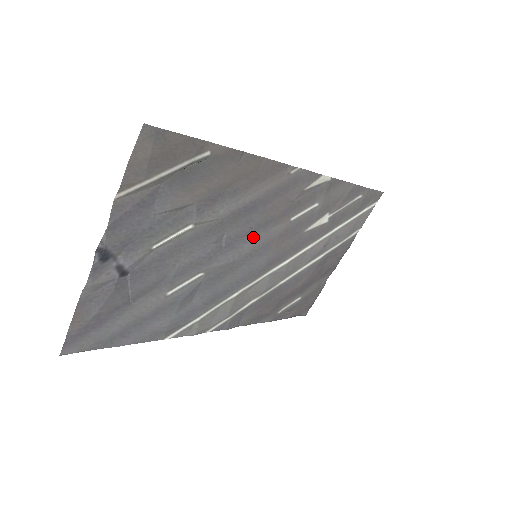
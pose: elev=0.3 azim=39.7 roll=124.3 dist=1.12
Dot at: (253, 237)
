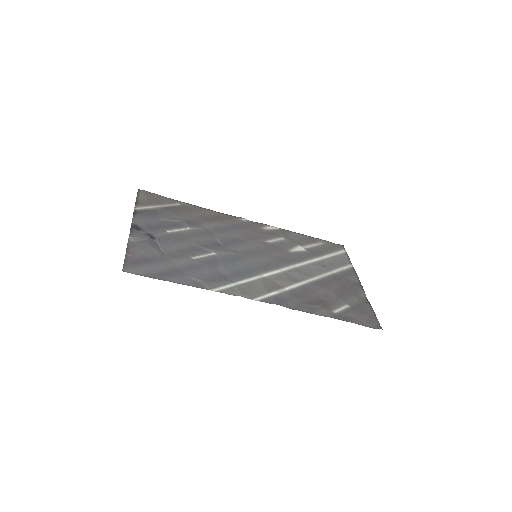
Dot at: (242, 244)
